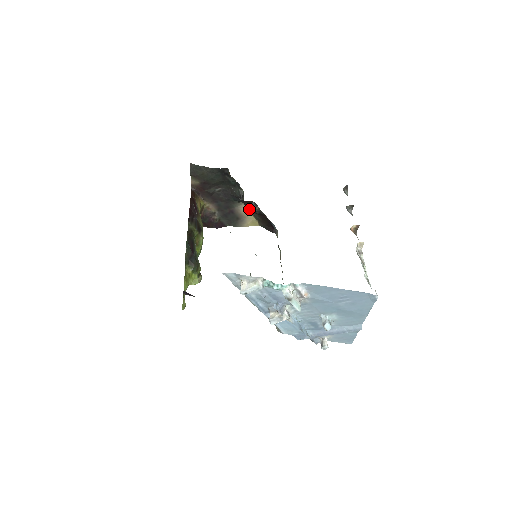
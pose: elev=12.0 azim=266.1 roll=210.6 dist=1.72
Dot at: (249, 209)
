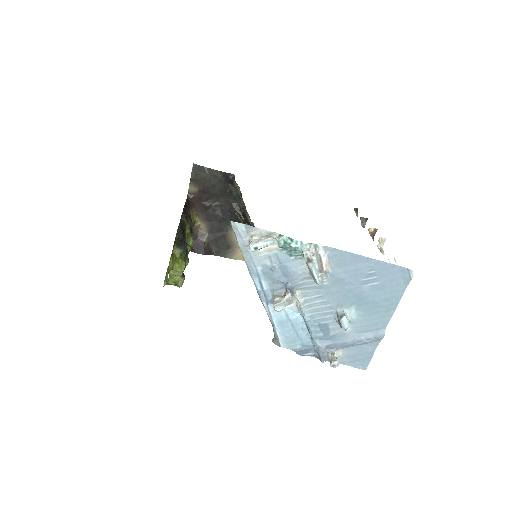
Dot at: occluded
